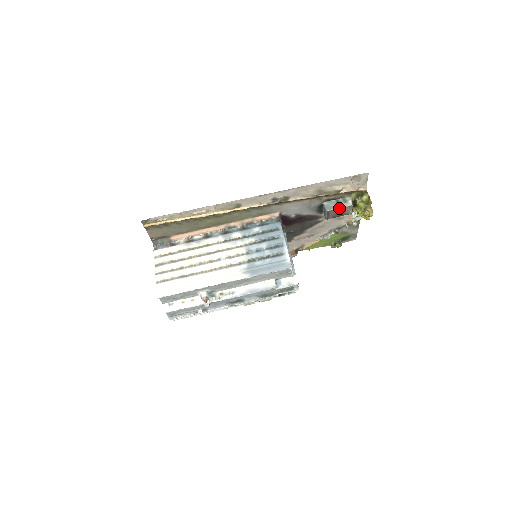
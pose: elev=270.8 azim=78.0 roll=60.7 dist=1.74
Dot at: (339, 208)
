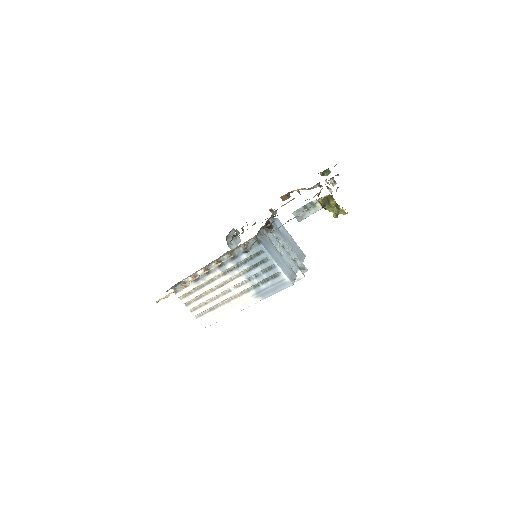
Dot at: (310, 214)
